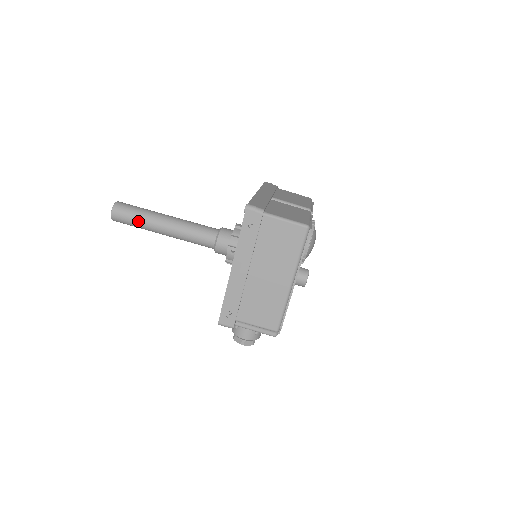
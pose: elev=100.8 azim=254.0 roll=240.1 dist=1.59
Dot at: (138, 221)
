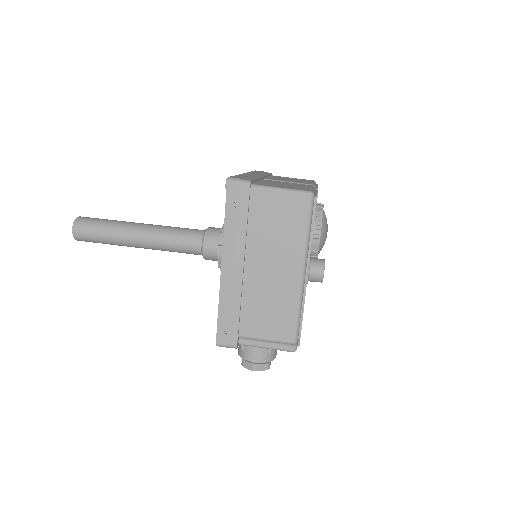
Dot at: (105, 235)
